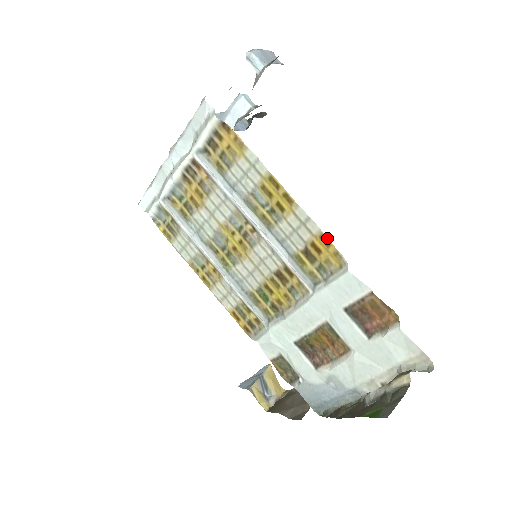
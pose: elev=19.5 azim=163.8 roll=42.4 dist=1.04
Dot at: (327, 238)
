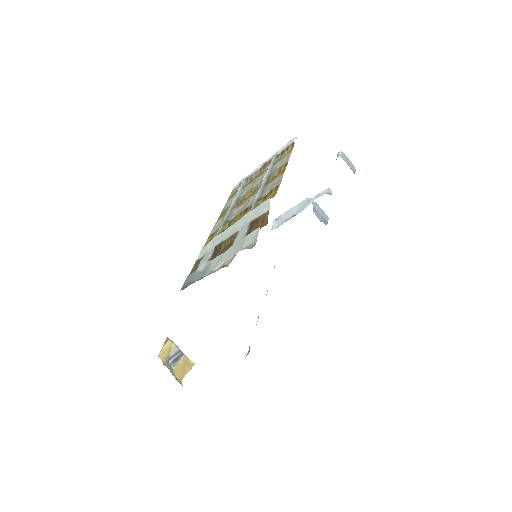
Dot at: occluded
